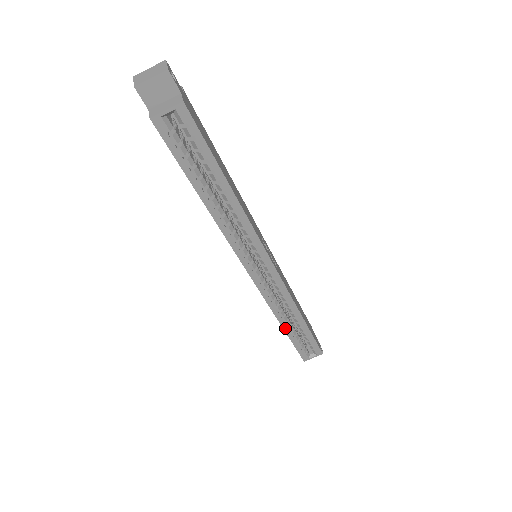
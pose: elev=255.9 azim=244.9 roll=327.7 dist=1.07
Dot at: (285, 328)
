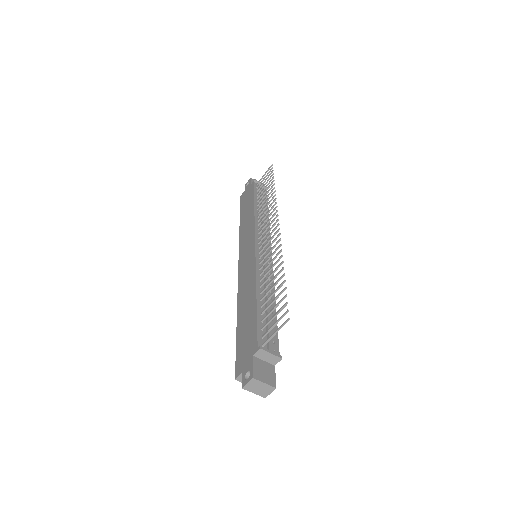
Dot at: occluded
